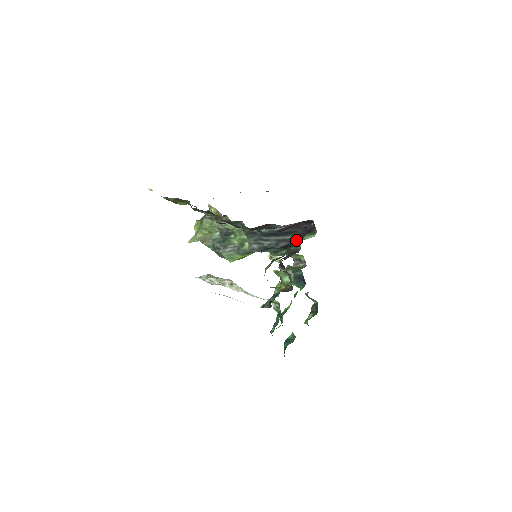
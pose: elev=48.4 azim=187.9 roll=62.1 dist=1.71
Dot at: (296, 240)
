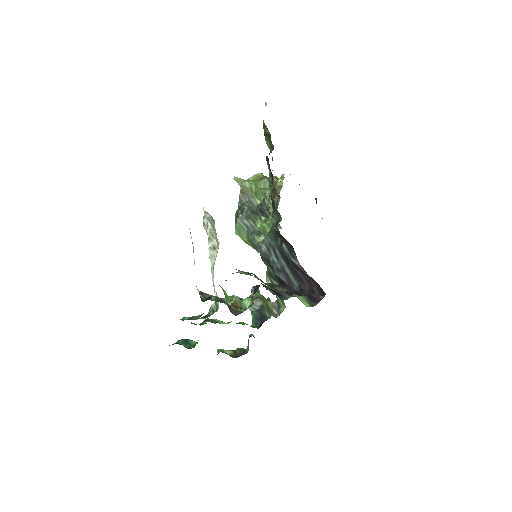
Dot at: (294, 289)
